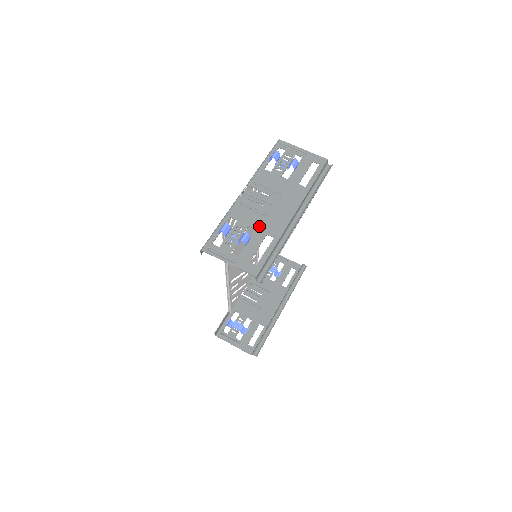
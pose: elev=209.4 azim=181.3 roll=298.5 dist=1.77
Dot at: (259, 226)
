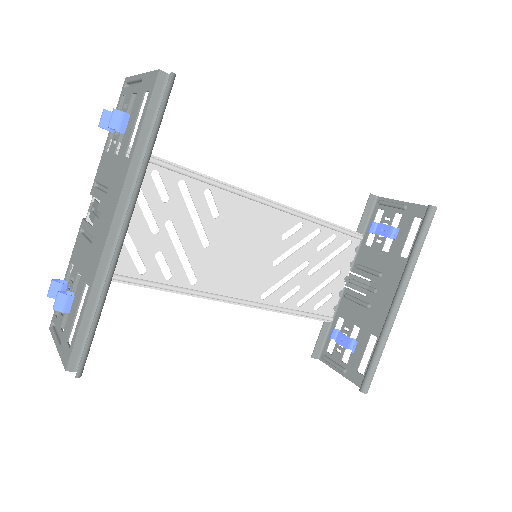
Dot at: (83, 268)
